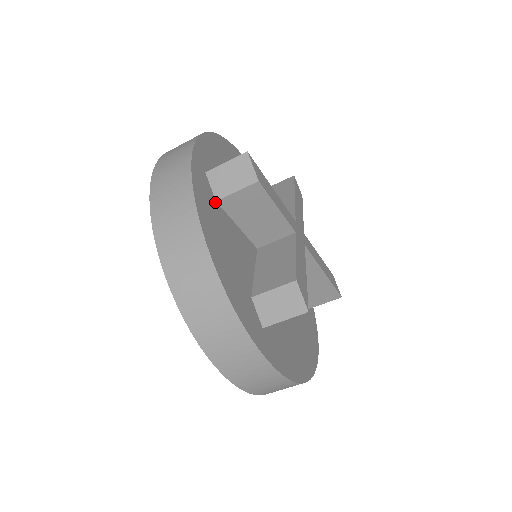
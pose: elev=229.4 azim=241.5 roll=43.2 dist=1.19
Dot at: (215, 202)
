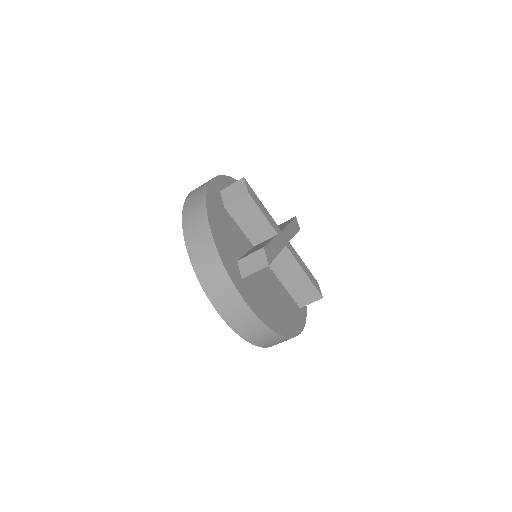
Dot at: (223, 207)
